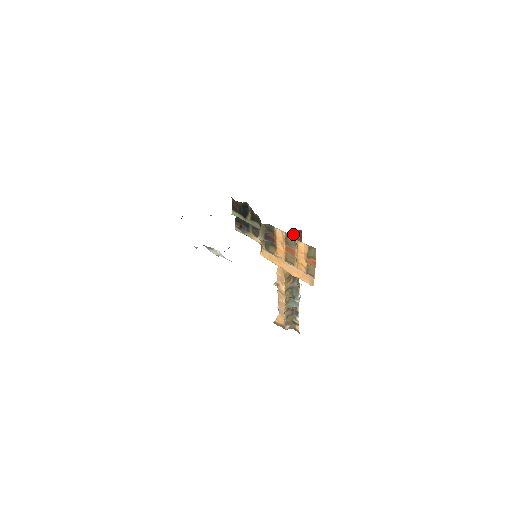
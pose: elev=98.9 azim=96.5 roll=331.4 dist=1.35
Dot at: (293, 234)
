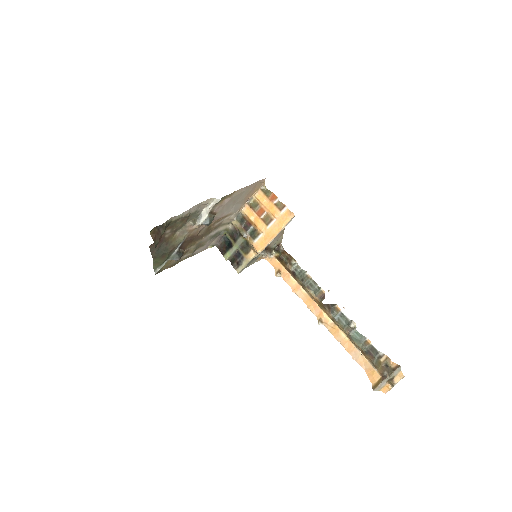
Dot at: (279, 253)
